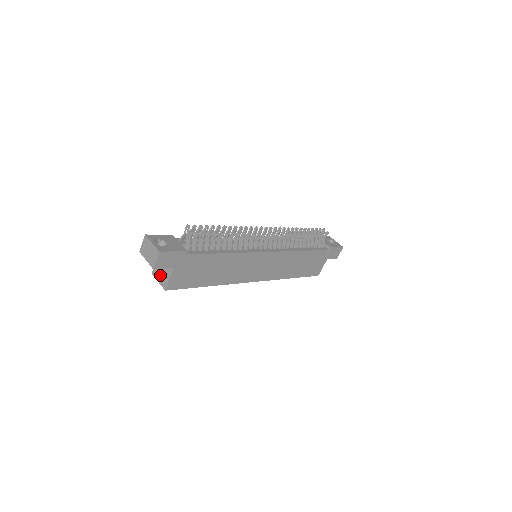
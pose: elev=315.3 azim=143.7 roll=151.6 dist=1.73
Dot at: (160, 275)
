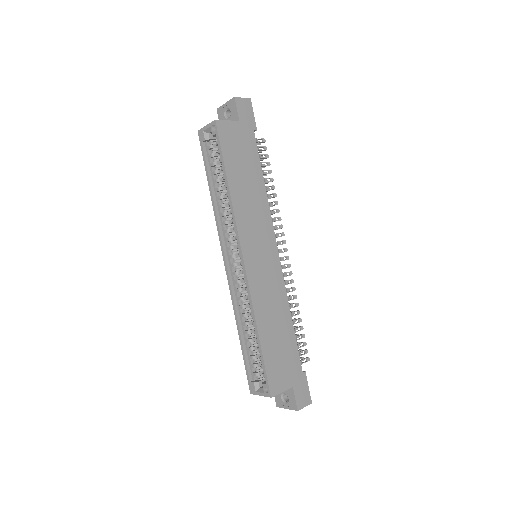
Dot at: occluded
